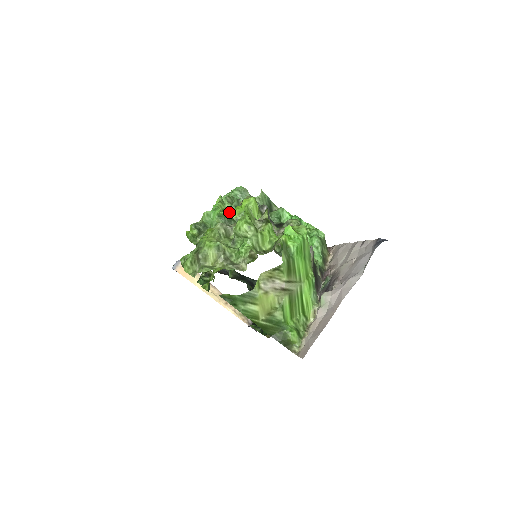
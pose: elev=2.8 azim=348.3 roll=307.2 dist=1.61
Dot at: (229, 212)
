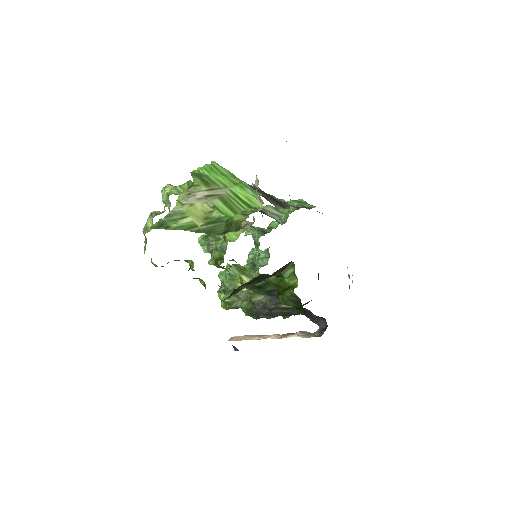
Dot at: occluded
